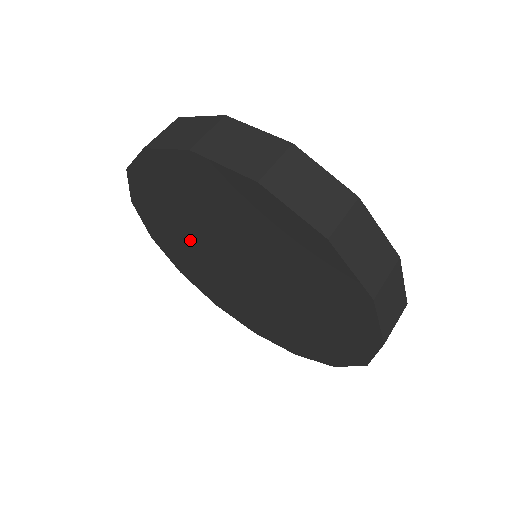
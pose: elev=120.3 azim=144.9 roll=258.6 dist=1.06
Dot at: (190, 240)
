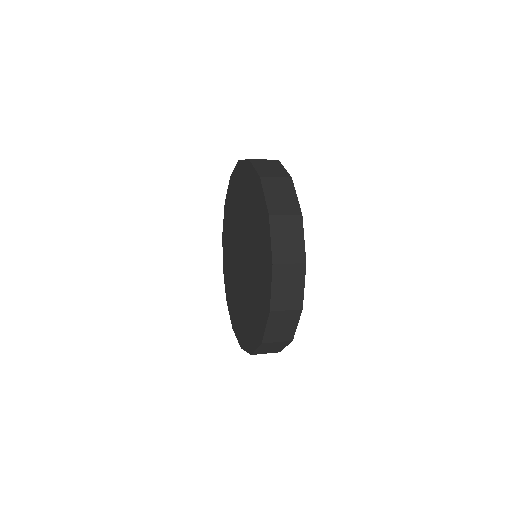
Dot at: (236, 220)
